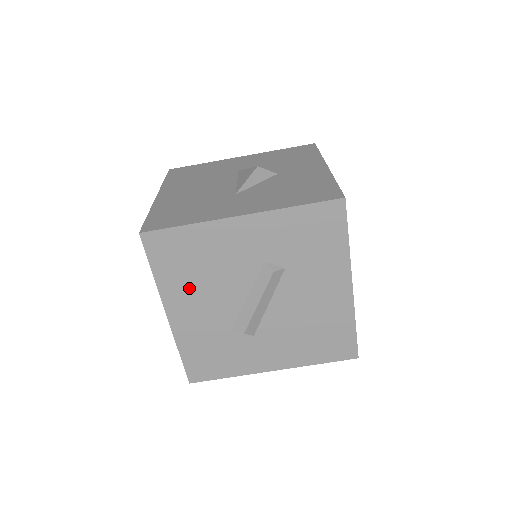
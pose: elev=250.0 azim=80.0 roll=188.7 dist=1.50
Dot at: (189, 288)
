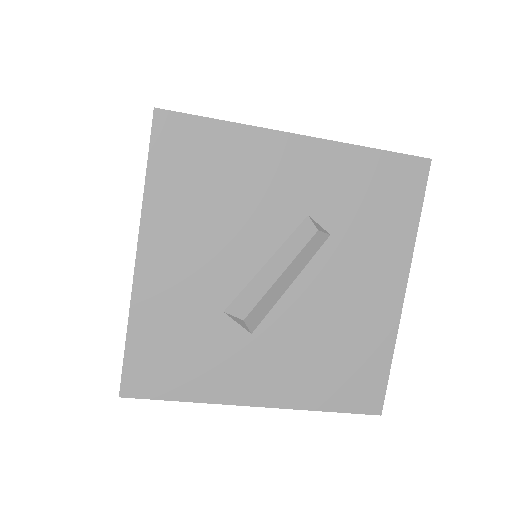
Dot at: (189, 221)
